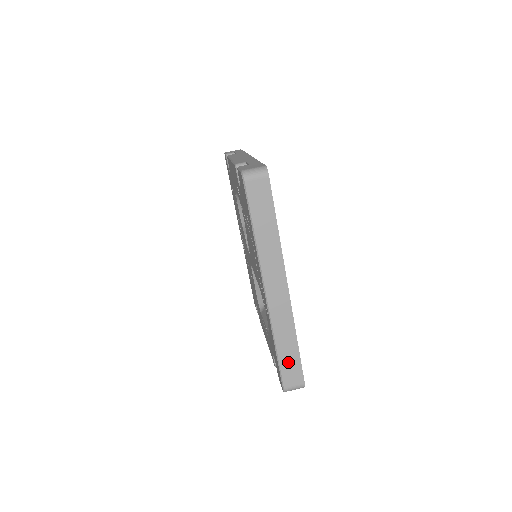
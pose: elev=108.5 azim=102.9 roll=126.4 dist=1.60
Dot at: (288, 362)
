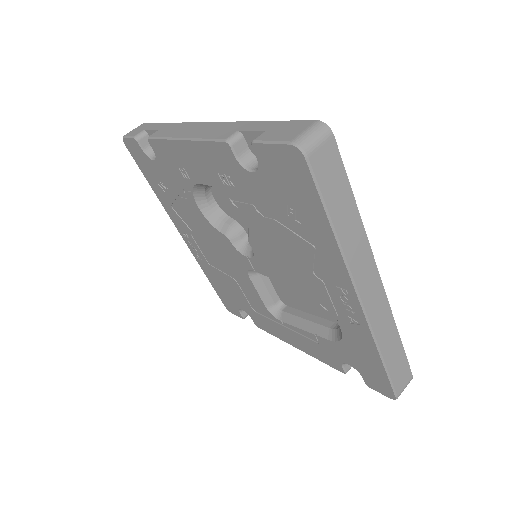
Dot at: (396, 365)
